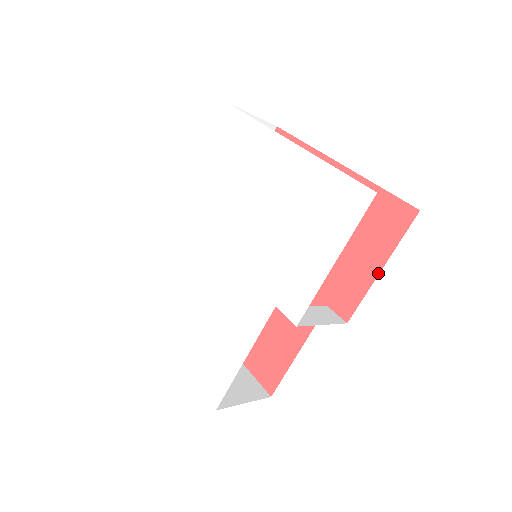
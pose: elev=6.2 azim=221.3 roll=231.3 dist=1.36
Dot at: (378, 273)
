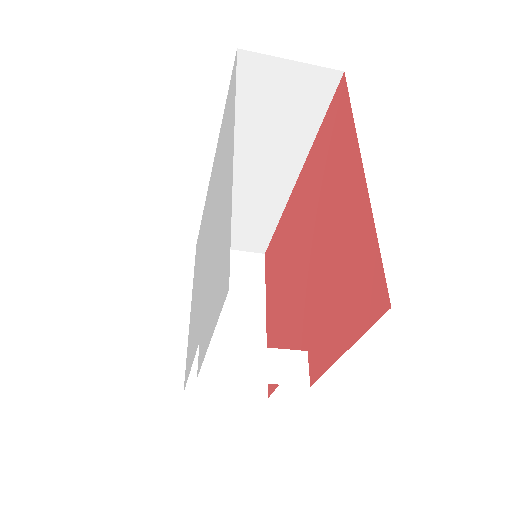
Dot at: (340, 355)
